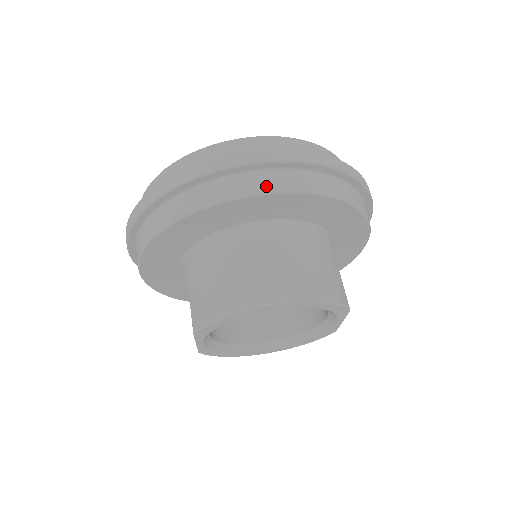
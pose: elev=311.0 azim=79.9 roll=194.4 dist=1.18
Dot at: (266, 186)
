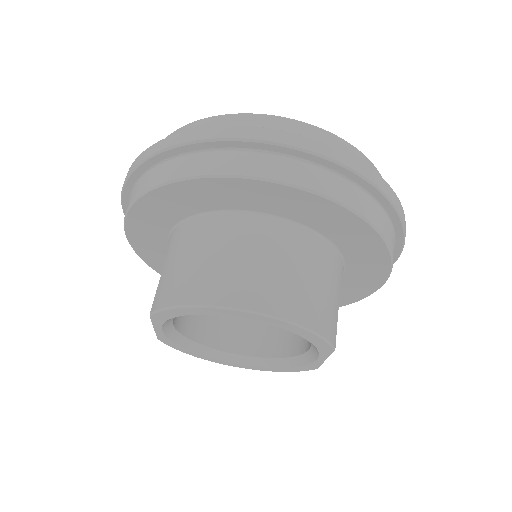
Dot at: (279, 173)
